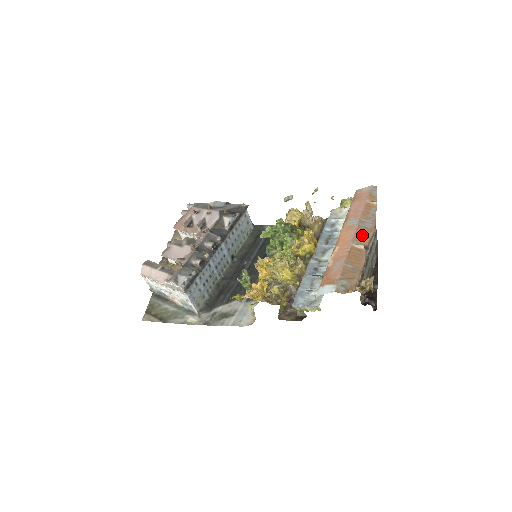
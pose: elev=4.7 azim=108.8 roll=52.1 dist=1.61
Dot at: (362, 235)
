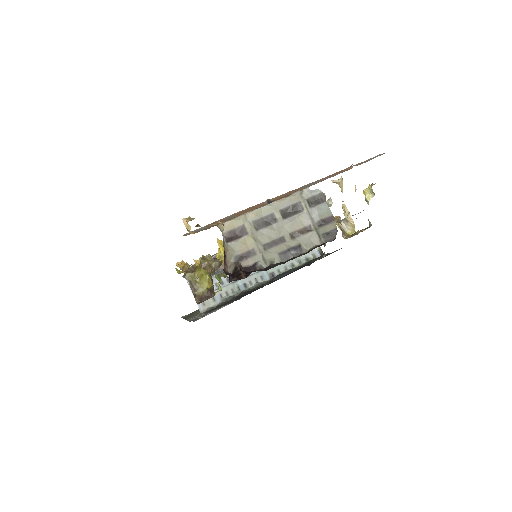
Dot at: (288, 193)
